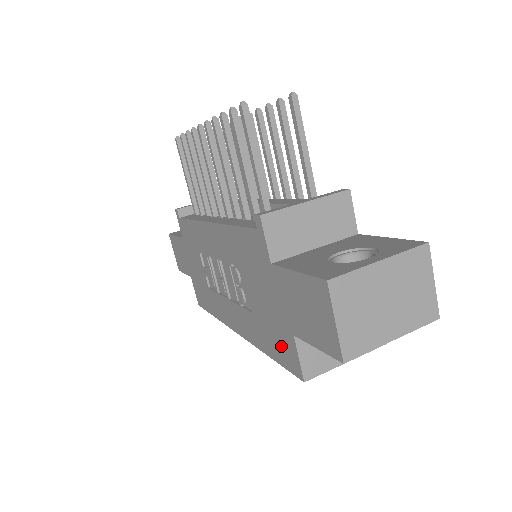
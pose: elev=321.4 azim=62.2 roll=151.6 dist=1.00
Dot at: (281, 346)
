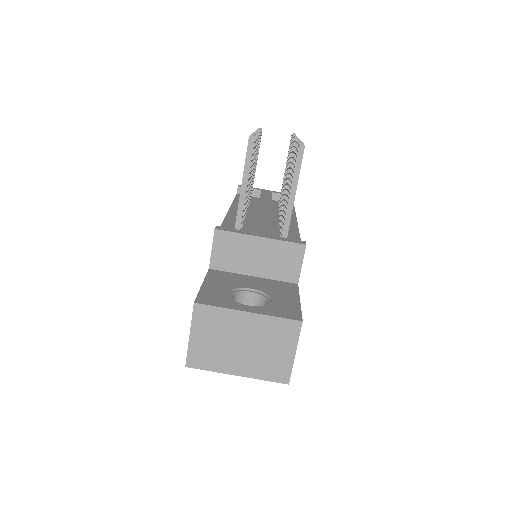
Dot at: occluded
